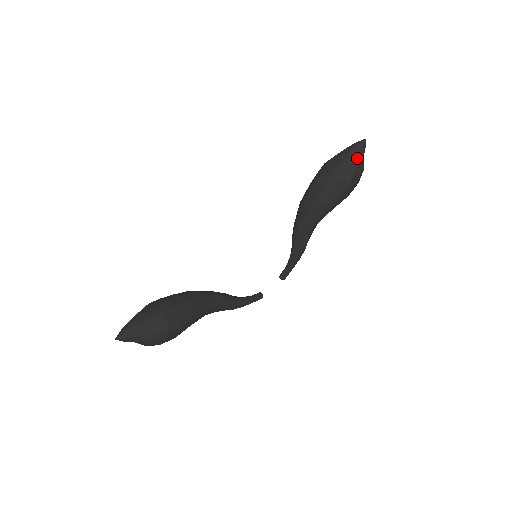
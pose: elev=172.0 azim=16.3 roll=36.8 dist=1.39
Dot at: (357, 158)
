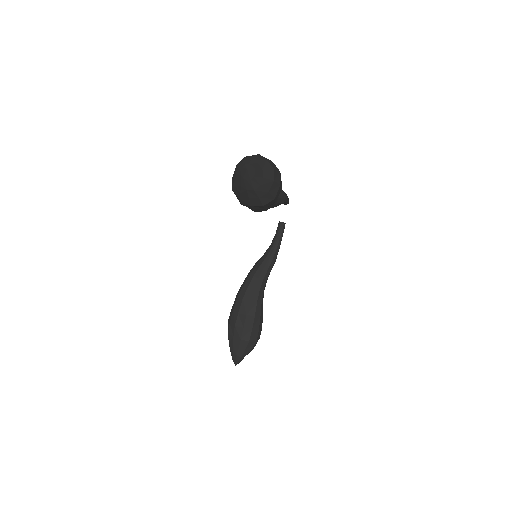
Dot at: (258, 187)
